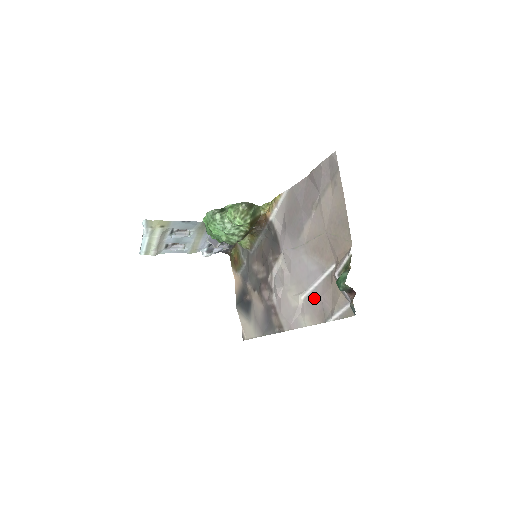
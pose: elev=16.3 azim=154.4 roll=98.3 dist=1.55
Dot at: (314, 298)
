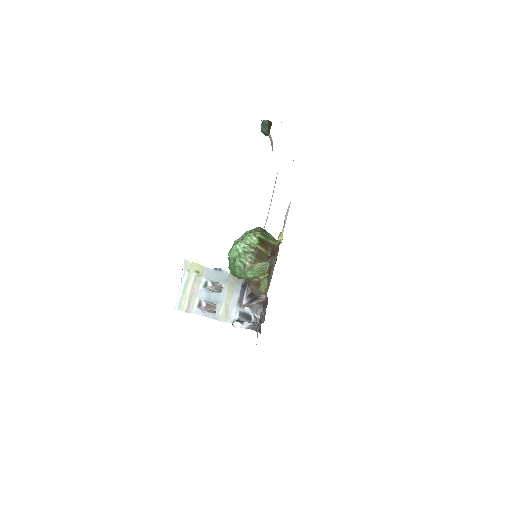
Dot at: occluded
